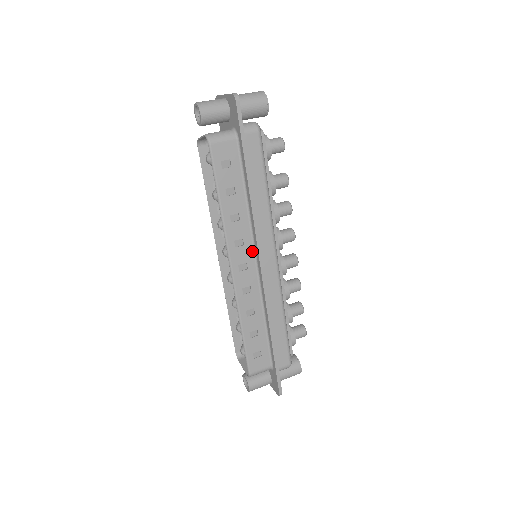
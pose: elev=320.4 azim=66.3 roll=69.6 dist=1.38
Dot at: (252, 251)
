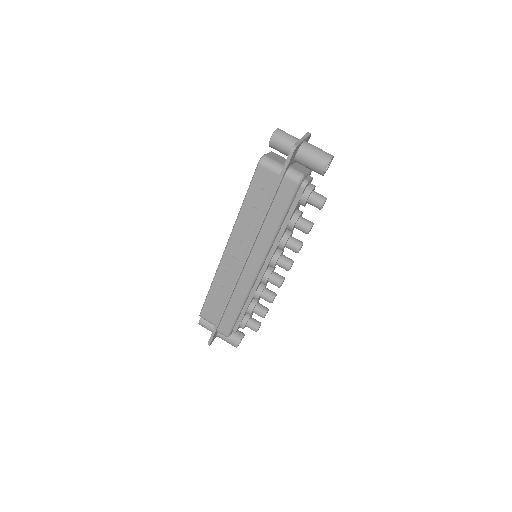
Dot at: (246, 251)
